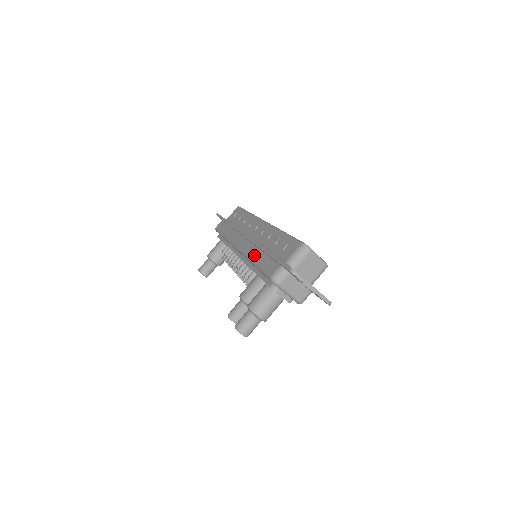
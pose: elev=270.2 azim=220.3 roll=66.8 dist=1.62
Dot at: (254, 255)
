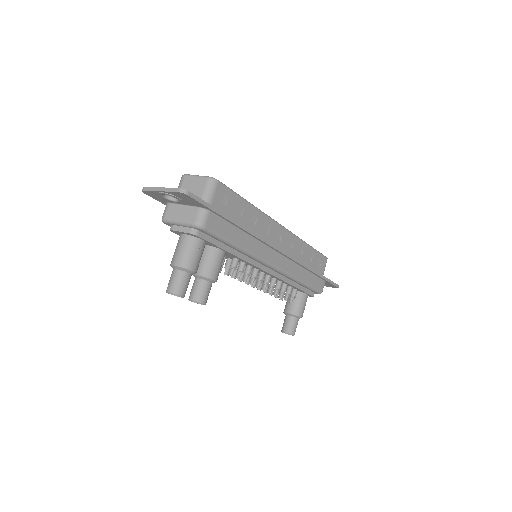
Dot at: occluded
